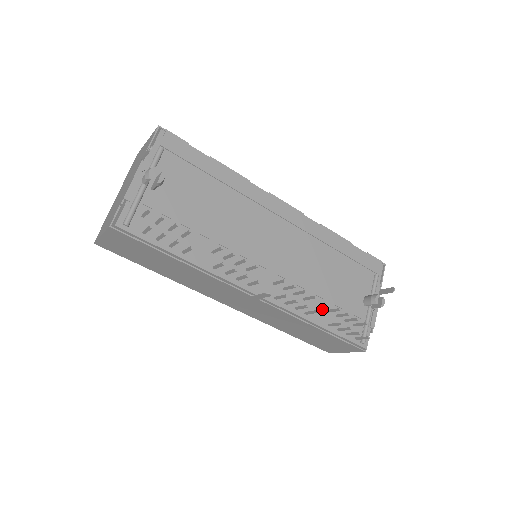
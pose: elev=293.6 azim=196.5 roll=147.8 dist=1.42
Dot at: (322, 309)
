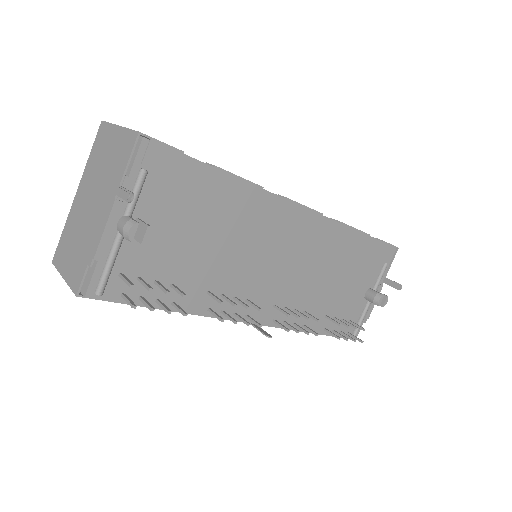
Dot at: (321, 316)
